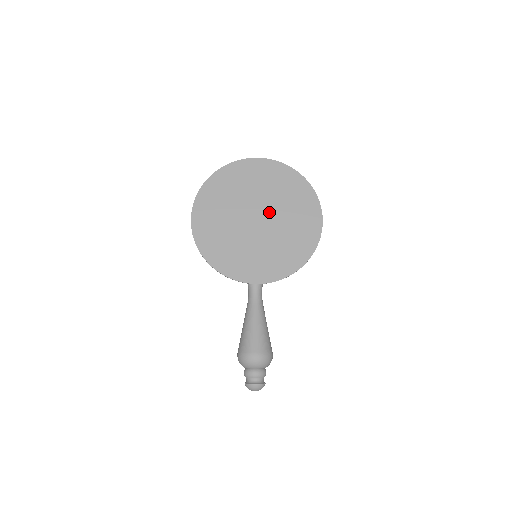
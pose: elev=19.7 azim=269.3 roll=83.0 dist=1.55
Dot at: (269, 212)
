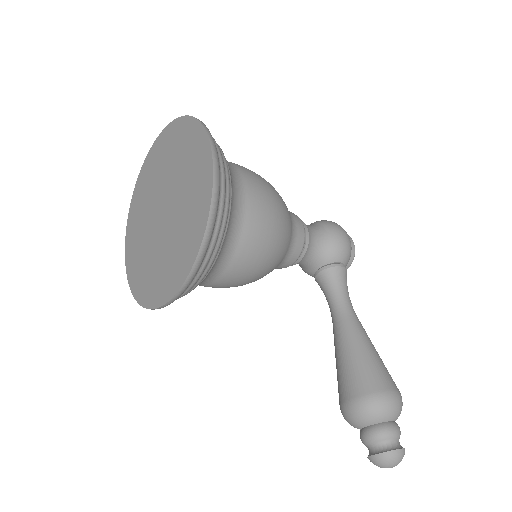
Dot at: (169, 193)
